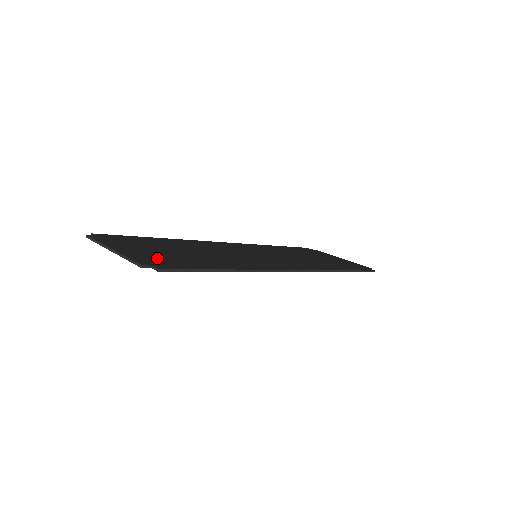
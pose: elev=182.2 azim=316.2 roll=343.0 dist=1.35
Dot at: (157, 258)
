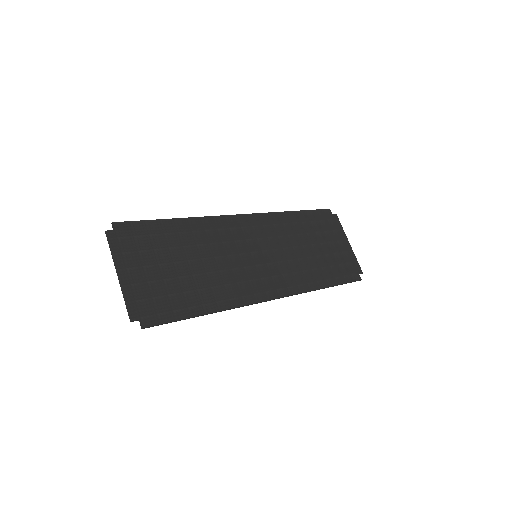
Dot at: (151, 295)
